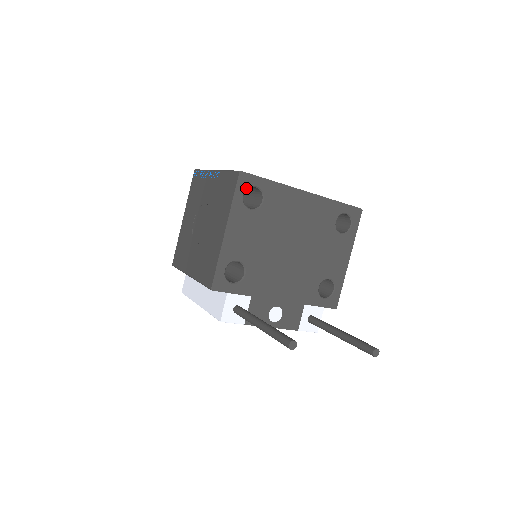
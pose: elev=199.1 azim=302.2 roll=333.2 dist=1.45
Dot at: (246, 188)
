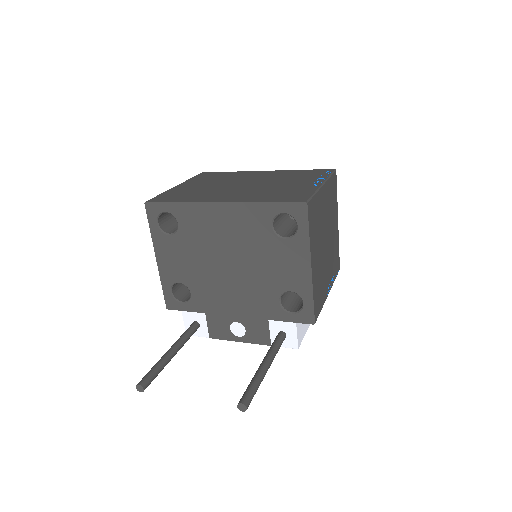
Dot at: (157, 216)
